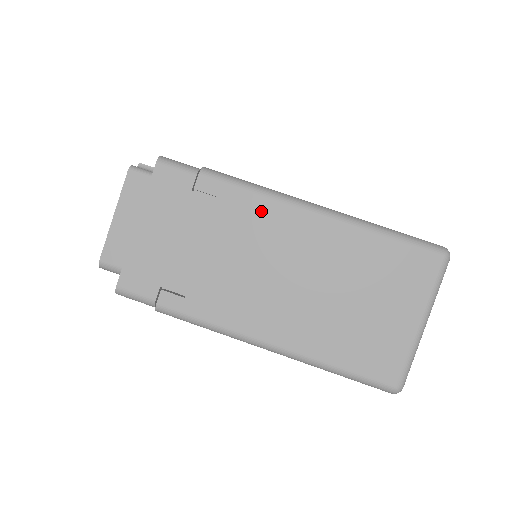
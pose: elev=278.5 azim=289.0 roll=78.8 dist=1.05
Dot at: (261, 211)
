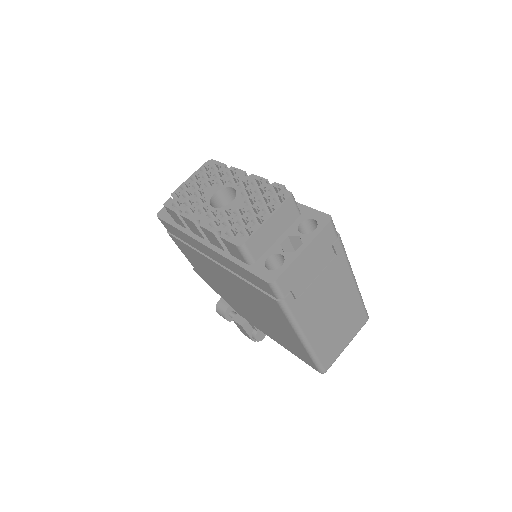
Dot at: (343, 271)
